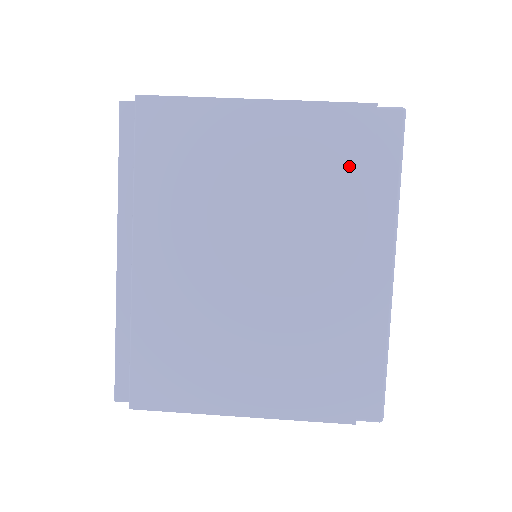
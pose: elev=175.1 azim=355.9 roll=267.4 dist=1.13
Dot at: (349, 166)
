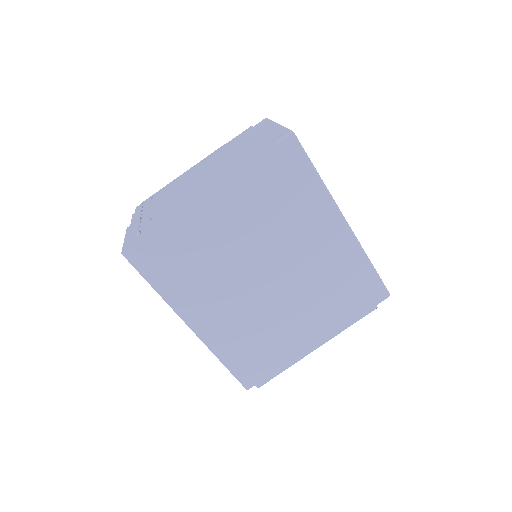
Dot at: (284, 189)
